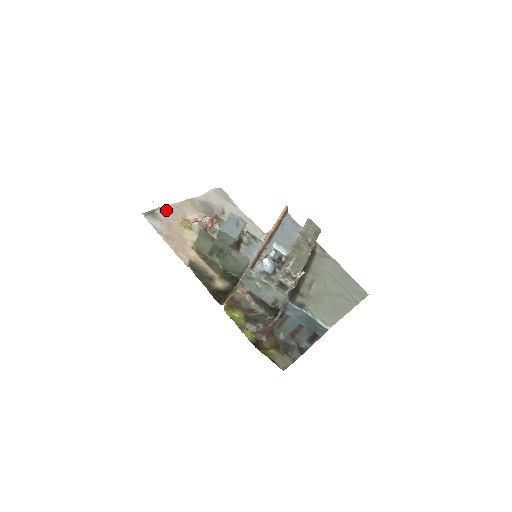
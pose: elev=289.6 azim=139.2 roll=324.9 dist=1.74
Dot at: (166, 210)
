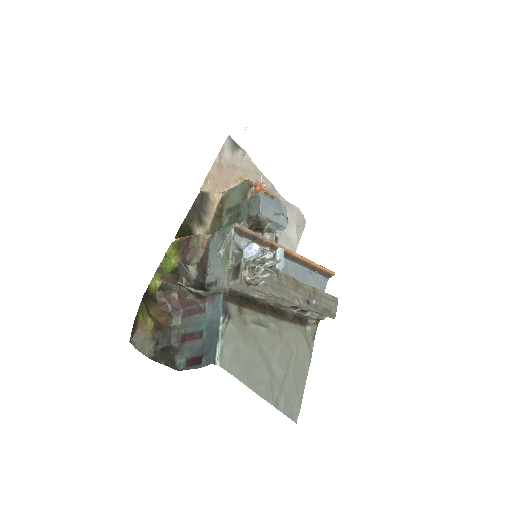
Dot at: (248, 161)
